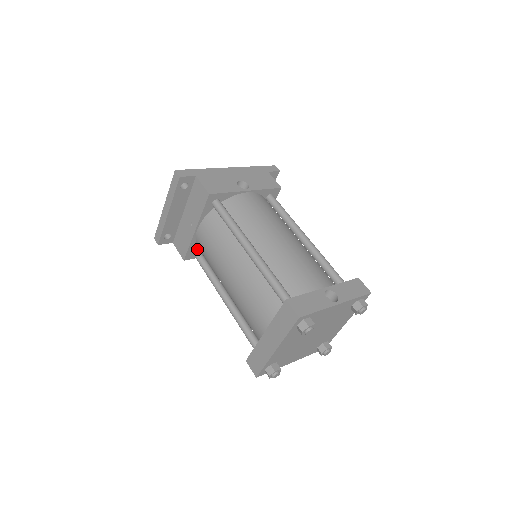
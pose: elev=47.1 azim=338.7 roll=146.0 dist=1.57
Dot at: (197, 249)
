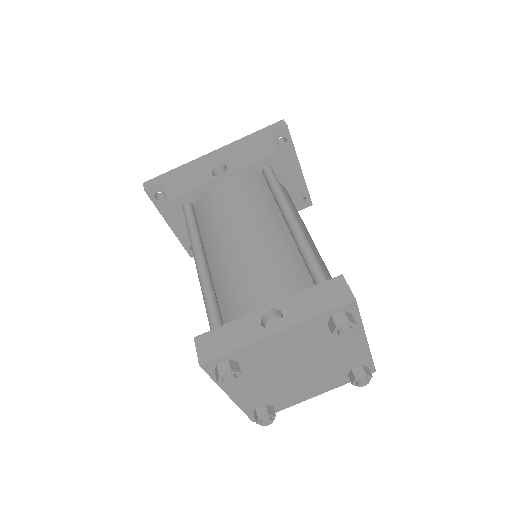
Dot at: occluded
